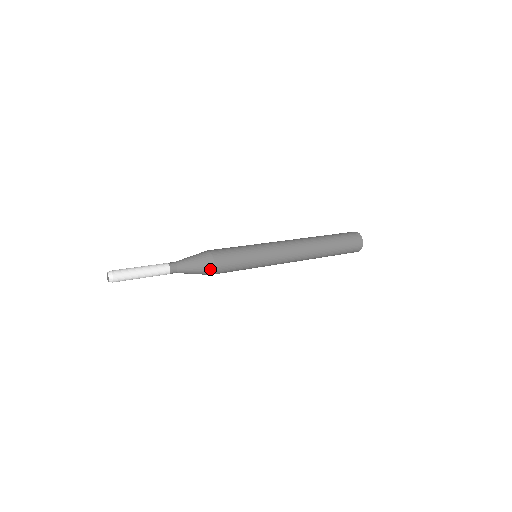
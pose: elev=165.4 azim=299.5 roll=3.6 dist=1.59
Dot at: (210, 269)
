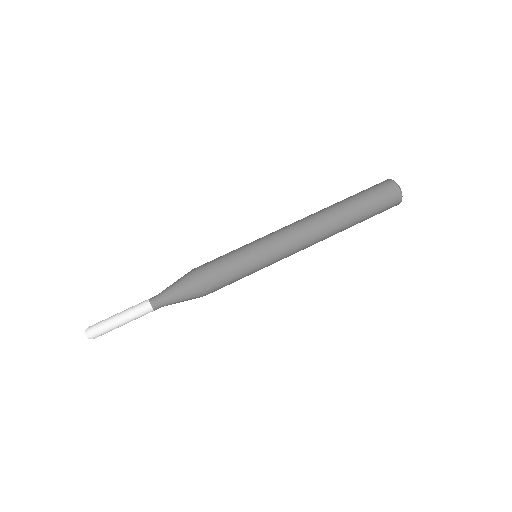
Dot at: occluded
